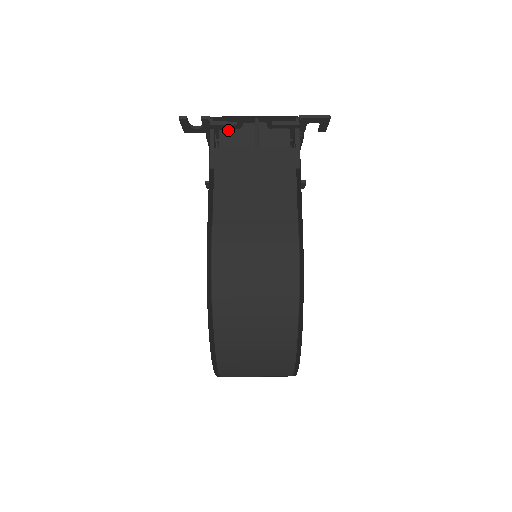
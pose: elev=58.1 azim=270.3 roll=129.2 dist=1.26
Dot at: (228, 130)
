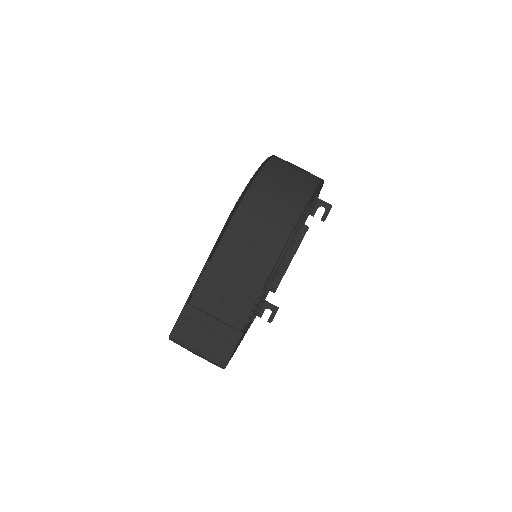
Dot at: occluded
